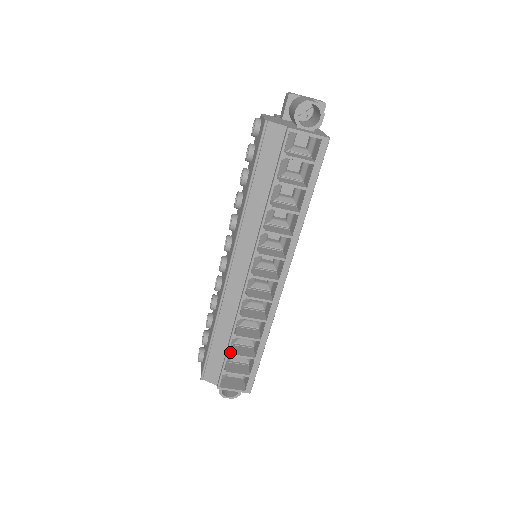
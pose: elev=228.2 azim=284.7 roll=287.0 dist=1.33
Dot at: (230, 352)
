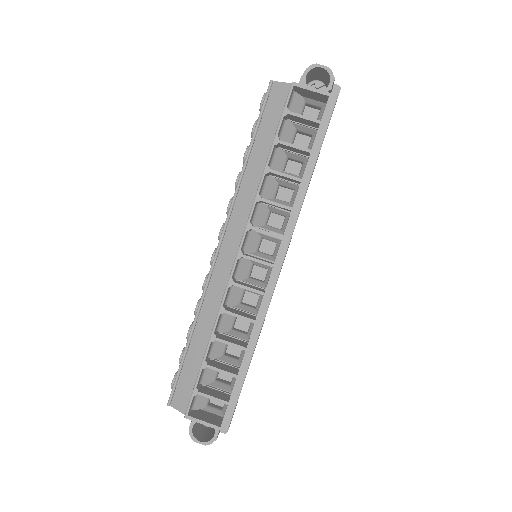
Dot at: (206, 362)
